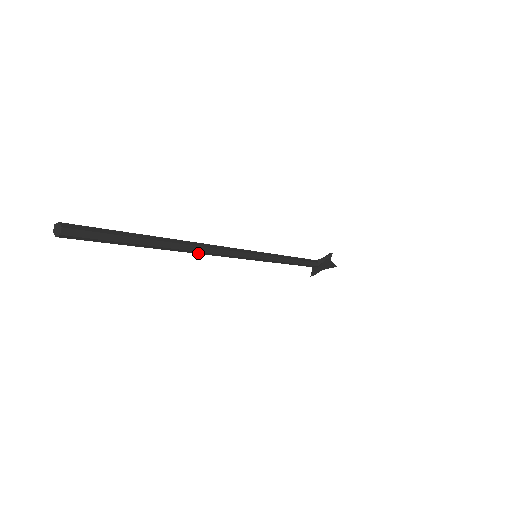
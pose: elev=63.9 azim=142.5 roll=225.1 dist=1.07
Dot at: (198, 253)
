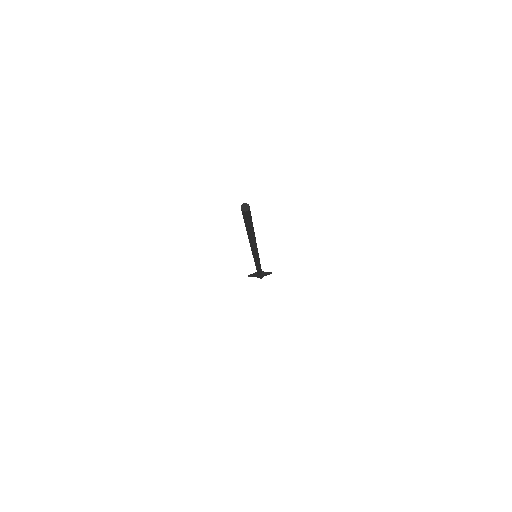
Dot at: (250, 243)
